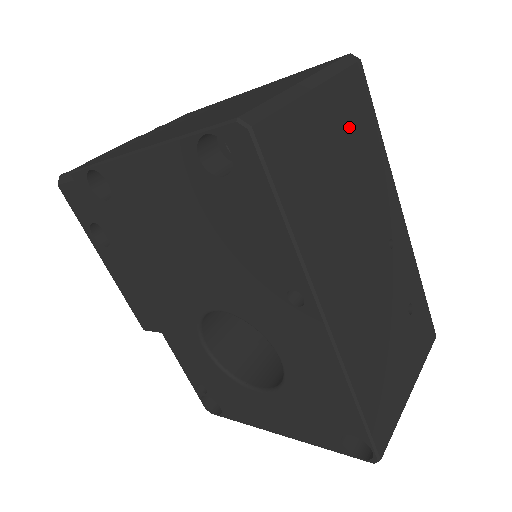
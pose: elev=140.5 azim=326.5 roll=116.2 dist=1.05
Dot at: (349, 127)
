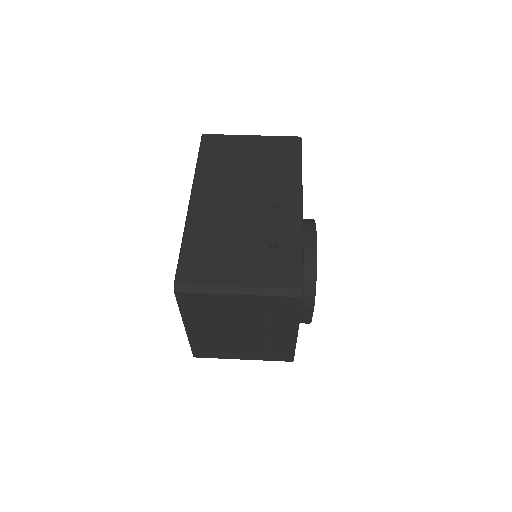
Dot at: (269, 152)
